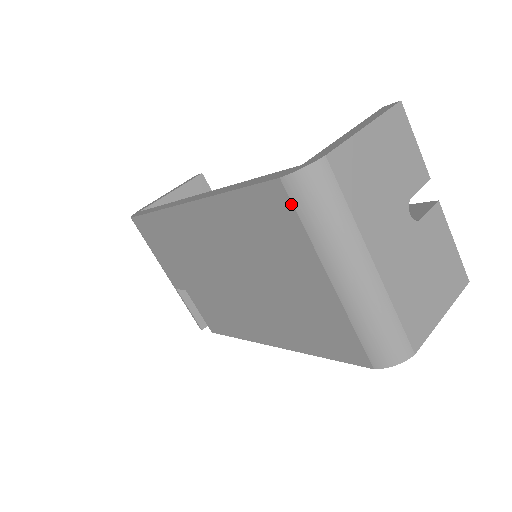
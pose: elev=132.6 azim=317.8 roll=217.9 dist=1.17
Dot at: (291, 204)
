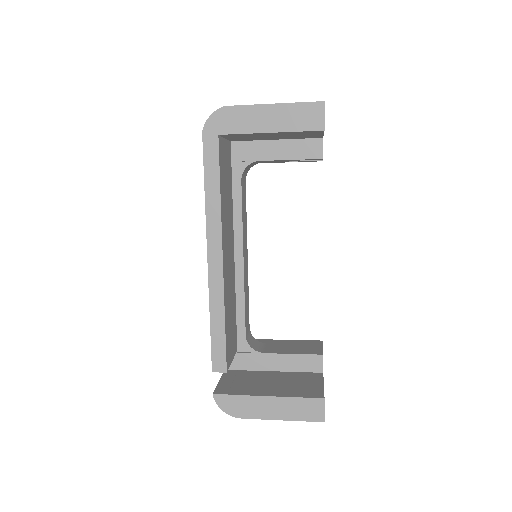
Dot at: occluded
